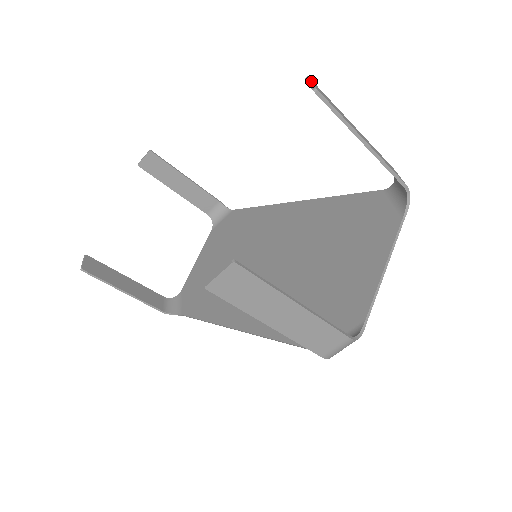
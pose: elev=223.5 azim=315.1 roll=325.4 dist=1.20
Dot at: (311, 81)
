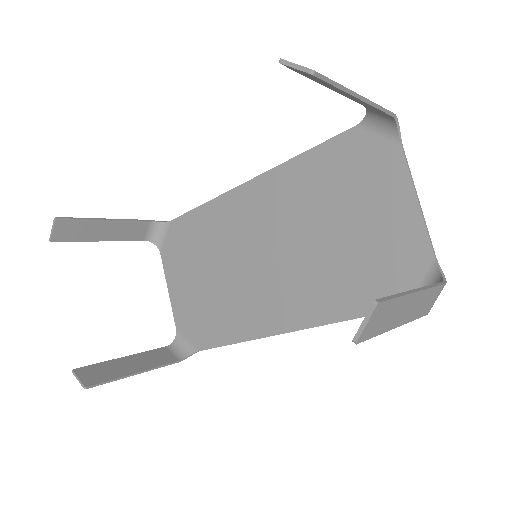
Dot at: occluded
